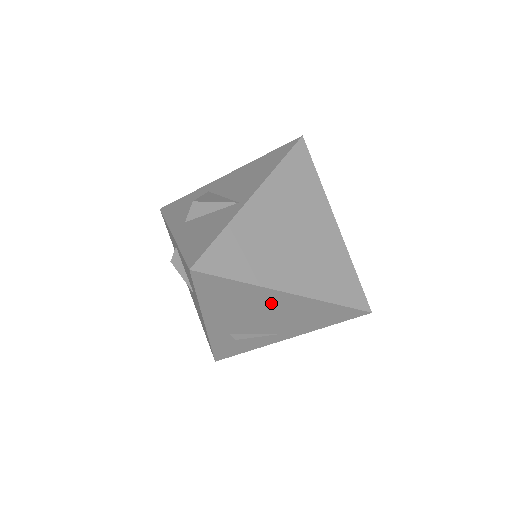
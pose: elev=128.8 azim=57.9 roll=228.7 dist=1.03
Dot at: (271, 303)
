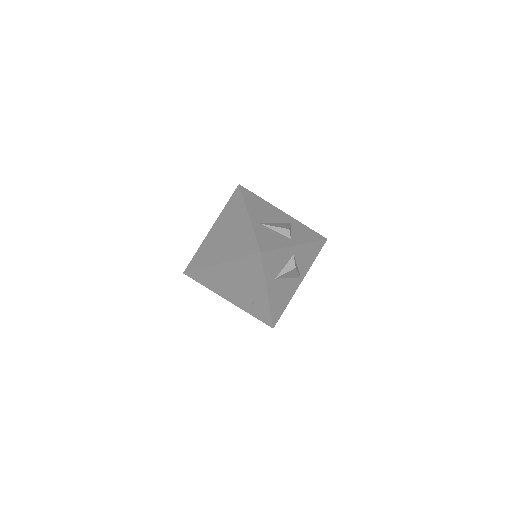
Dot at: (224, 274)
